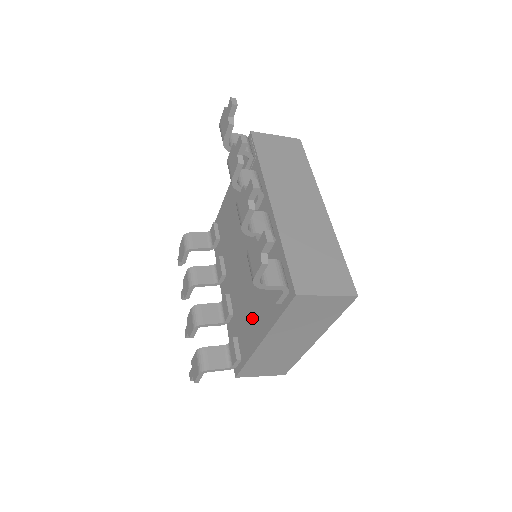
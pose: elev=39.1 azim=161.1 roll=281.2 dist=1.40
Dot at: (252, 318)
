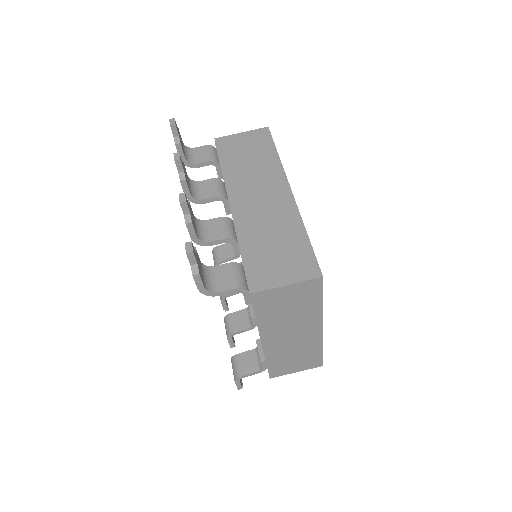
Dot at: occluded
